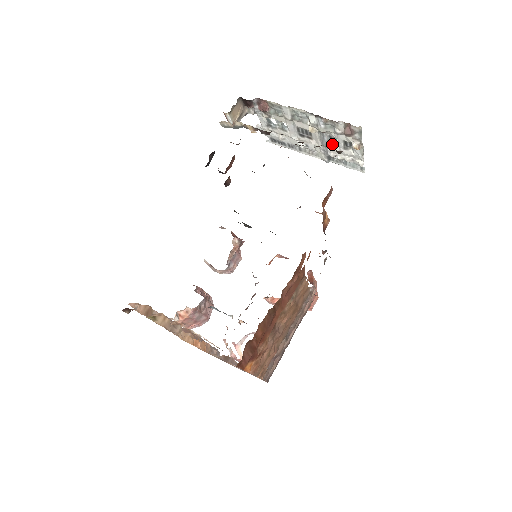
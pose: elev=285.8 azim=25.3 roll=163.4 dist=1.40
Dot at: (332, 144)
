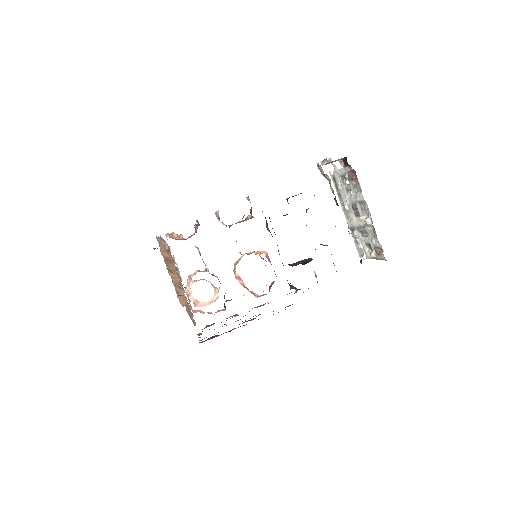
Dot at: (363, 234)
